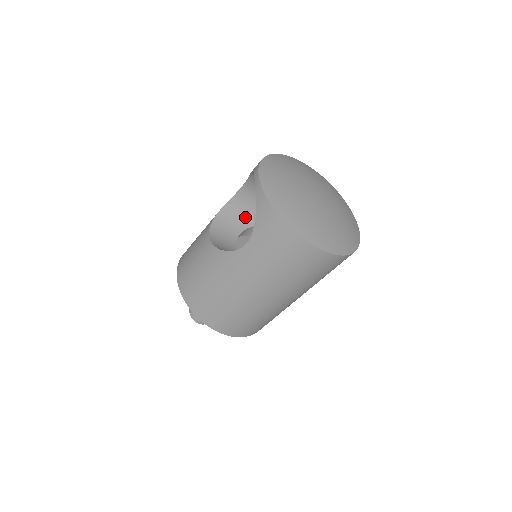
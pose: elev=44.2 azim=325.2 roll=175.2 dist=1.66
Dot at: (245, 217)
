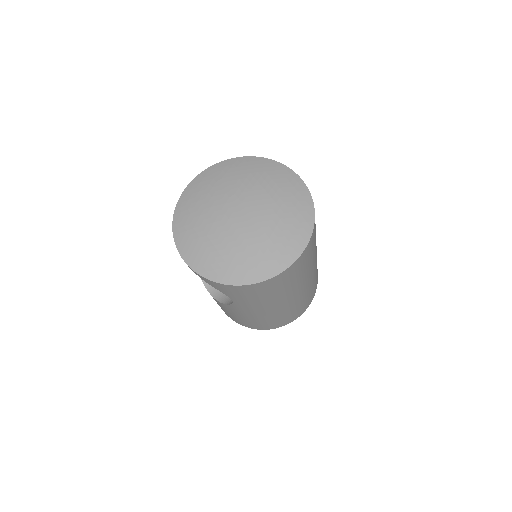
Dot at: occluded
